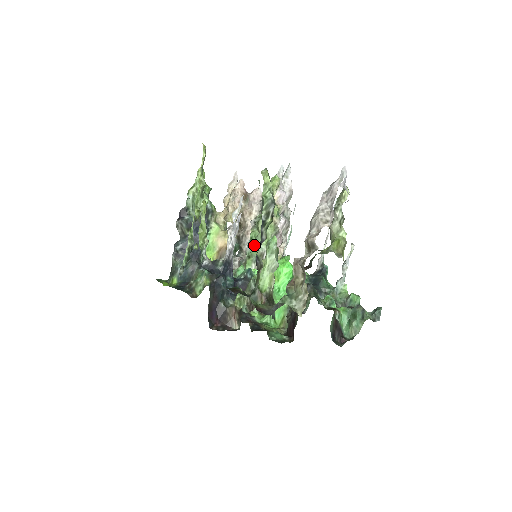
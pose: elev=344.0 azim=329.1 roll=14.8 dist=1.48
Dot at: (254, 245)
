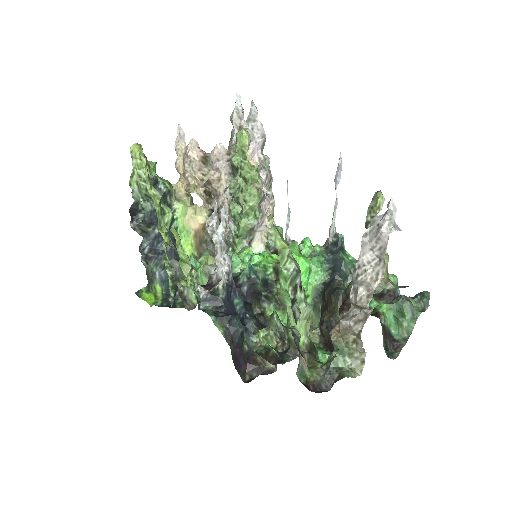
Dot at: (240, 224)
